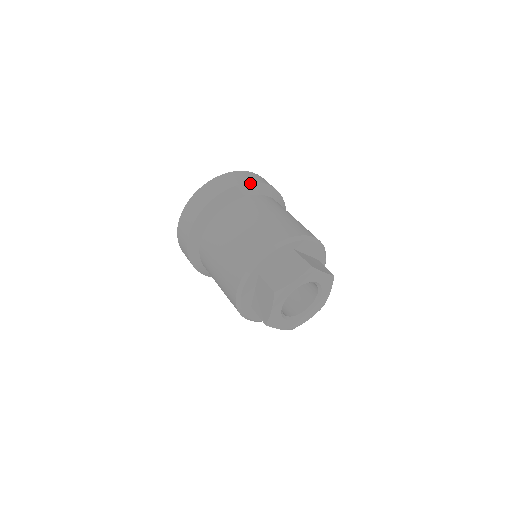
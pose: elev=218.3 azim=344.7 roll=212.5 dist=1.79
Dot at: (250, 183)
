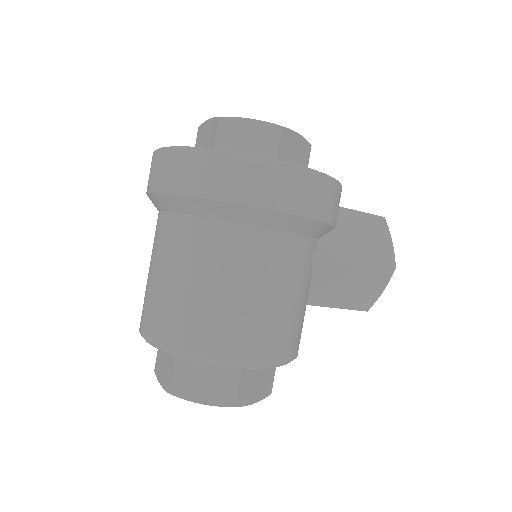
Dot at: (178, 196)
